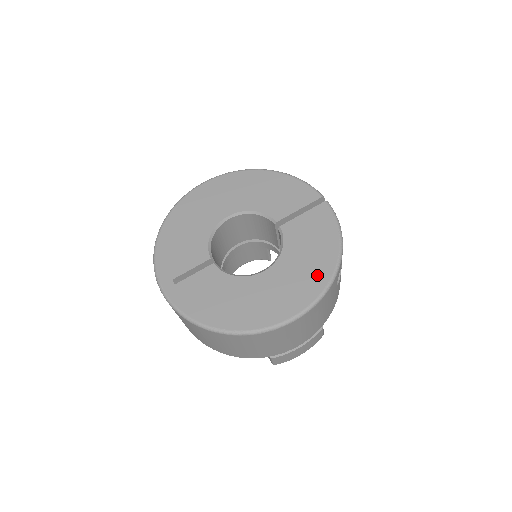
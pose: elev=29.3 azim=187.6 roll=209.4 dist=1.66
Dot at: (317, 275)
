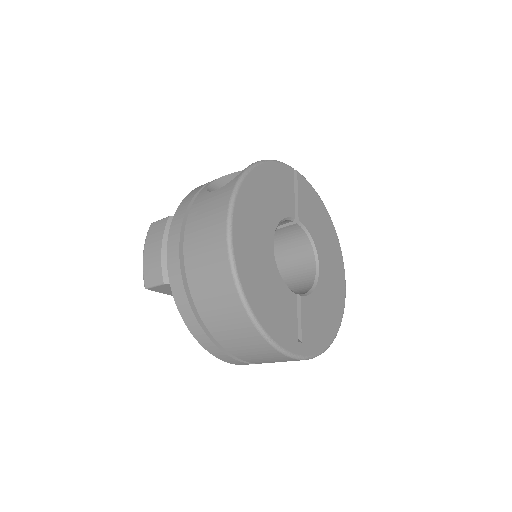
Dot at: (333, 239)
